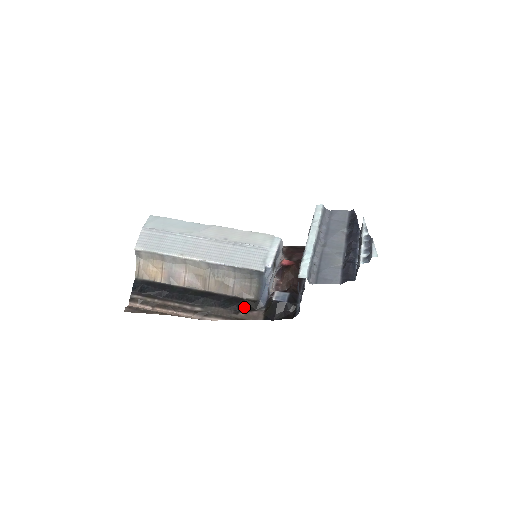
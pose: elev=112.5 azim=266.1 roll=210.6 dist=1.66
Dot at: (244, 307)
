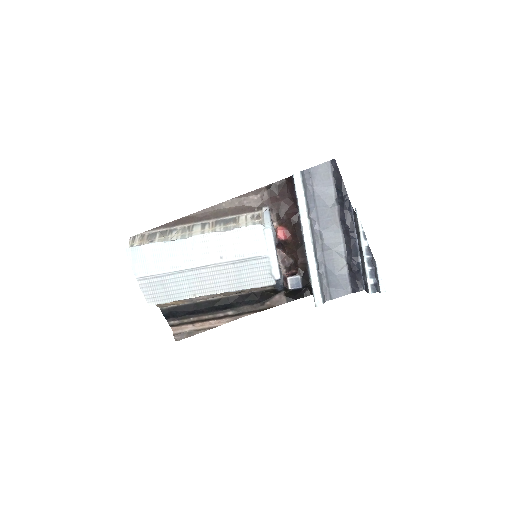
Dot at: (266, 297)
